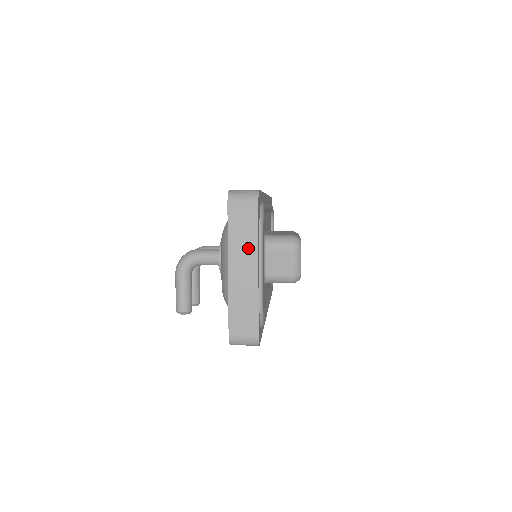
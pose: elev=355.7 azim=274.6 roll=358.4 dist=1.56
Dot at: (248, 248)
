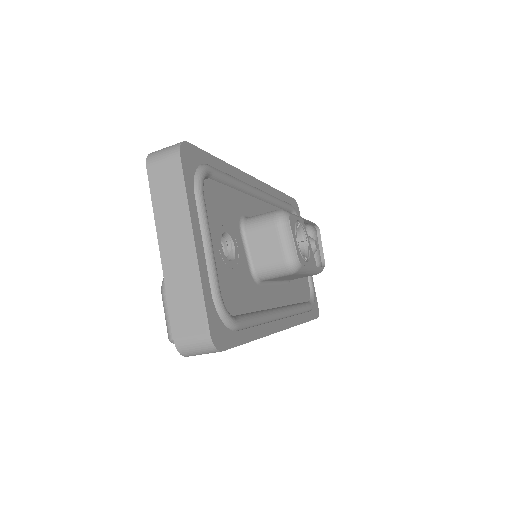
Dot at: (178, 215)
